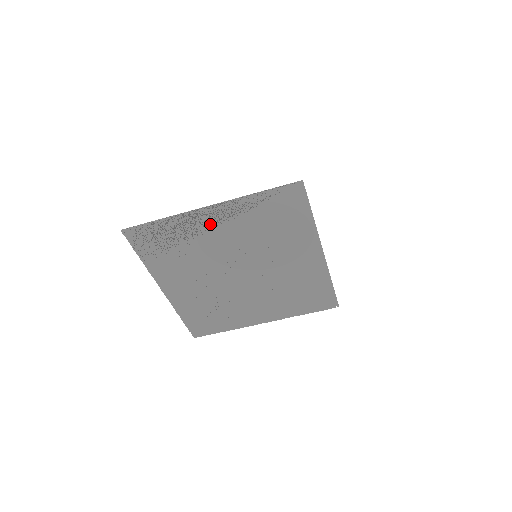
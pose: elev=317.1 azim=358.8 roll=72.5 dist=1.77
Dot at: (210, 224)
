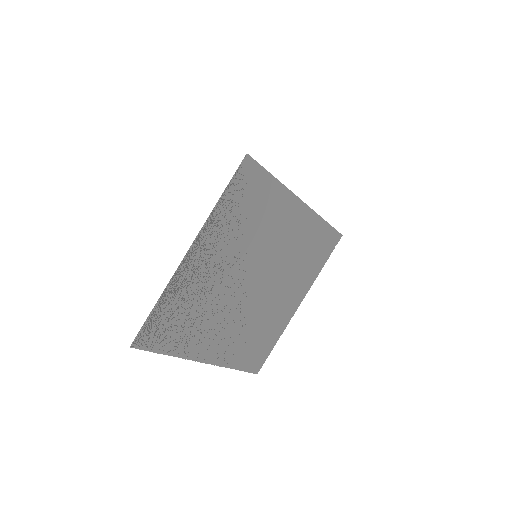
Dot at: (201, 265)
